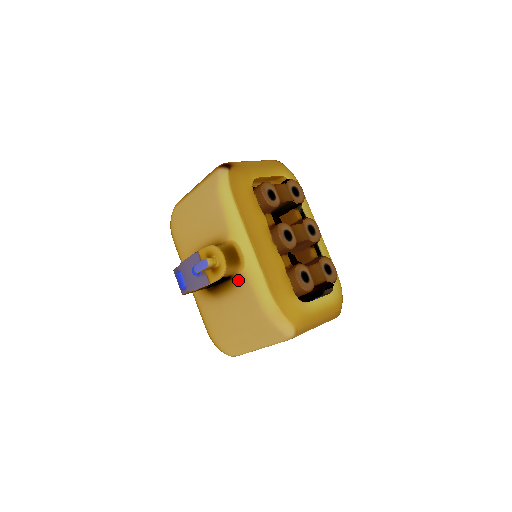
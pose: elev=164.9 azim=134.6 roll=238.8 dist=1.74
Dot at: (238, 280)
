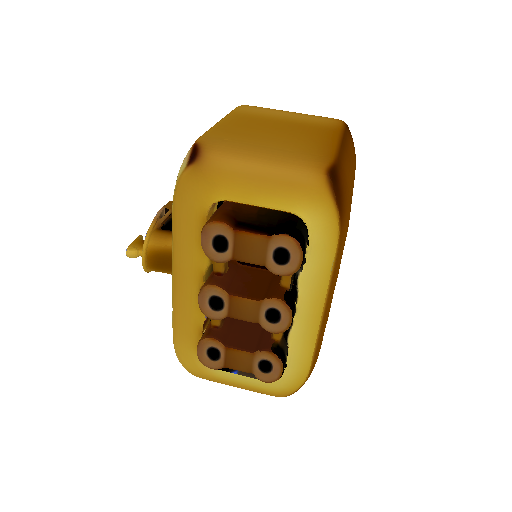
Dot at: occluded
